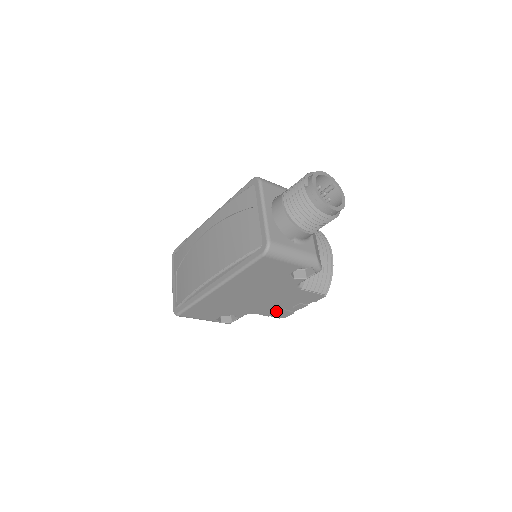
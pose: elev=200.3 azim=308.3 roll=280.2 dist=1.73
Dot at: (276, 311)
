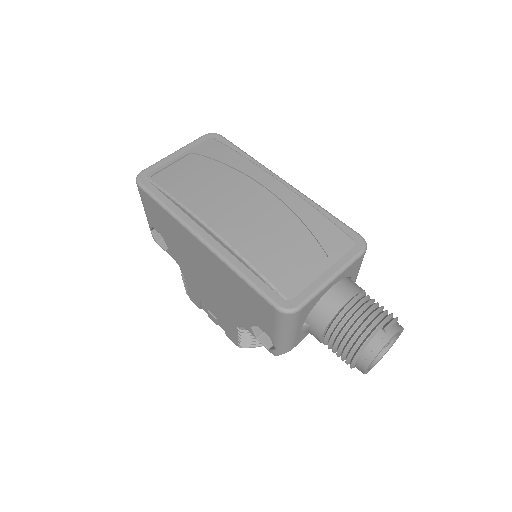
Dot at: (195, 293)
